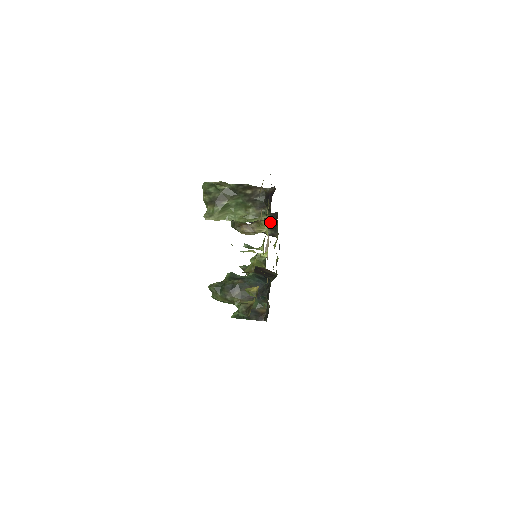
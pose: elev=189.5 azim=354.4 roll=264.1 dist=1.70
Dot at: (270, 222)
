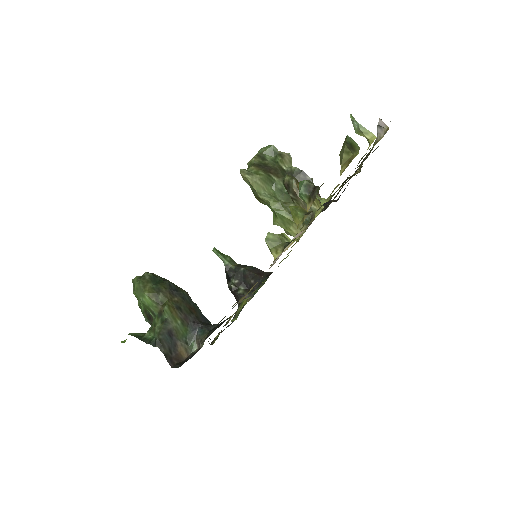
Dot at: (254, 278)
